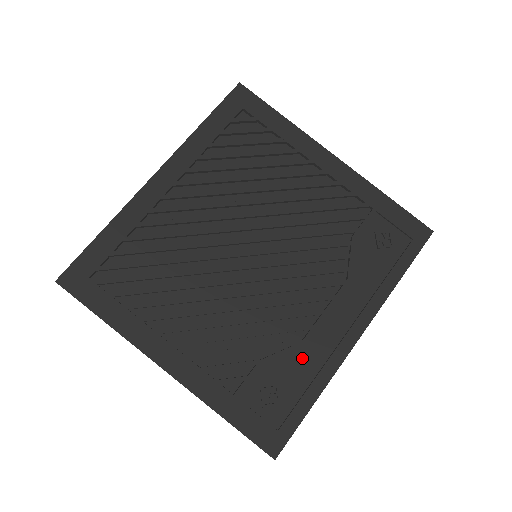
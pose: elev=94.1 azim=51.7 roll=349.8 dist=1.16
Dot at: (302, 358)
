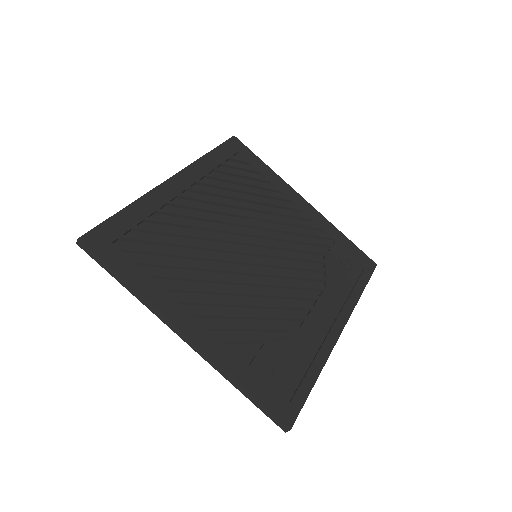
Dot at: (301, 342)
